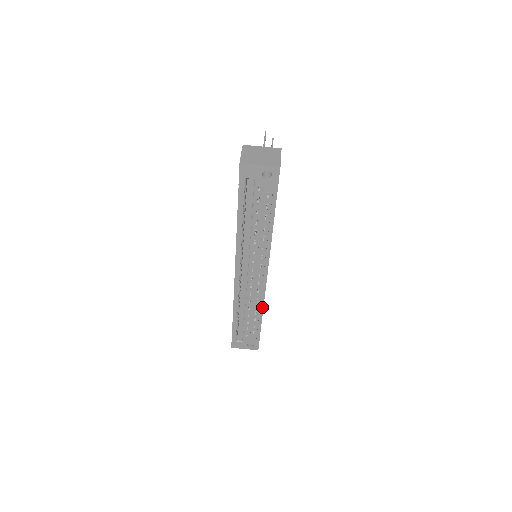
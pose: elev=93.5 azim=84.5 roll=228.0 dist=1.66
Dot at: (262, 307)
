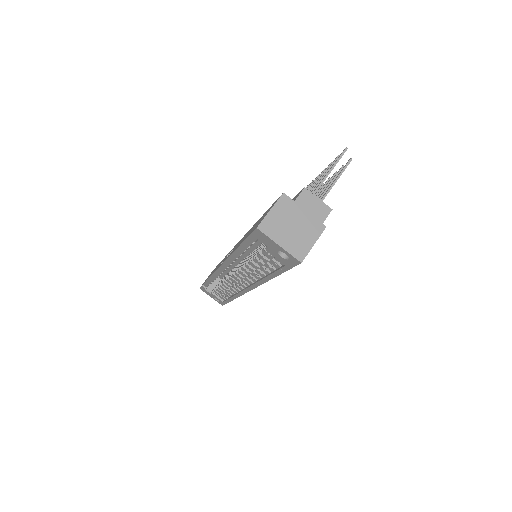
Dot at: (236, 296)
